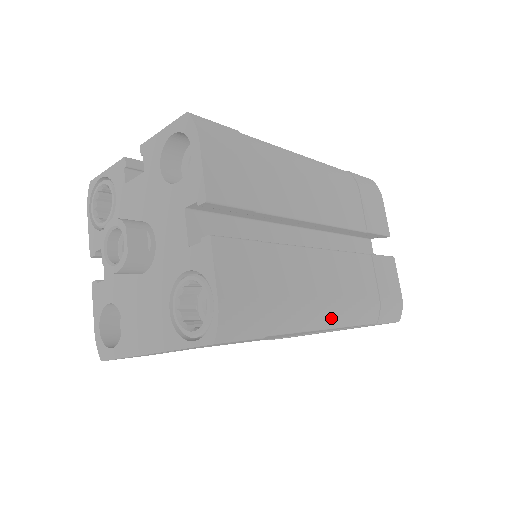
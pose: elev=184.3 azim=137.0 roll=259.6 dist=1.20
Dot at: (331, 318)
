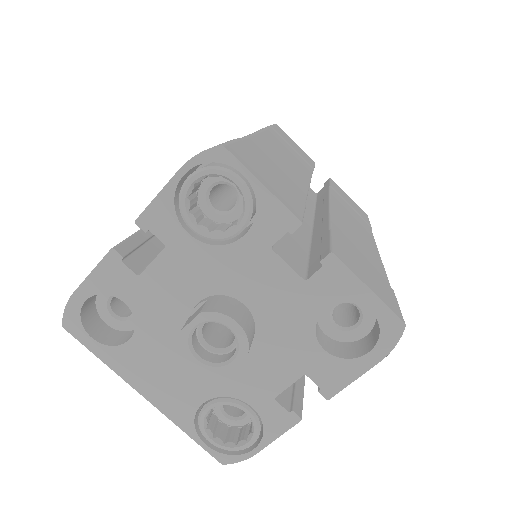
Dot at: occluded
